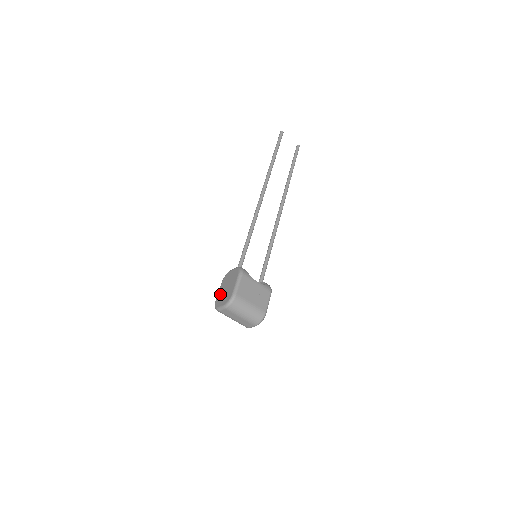
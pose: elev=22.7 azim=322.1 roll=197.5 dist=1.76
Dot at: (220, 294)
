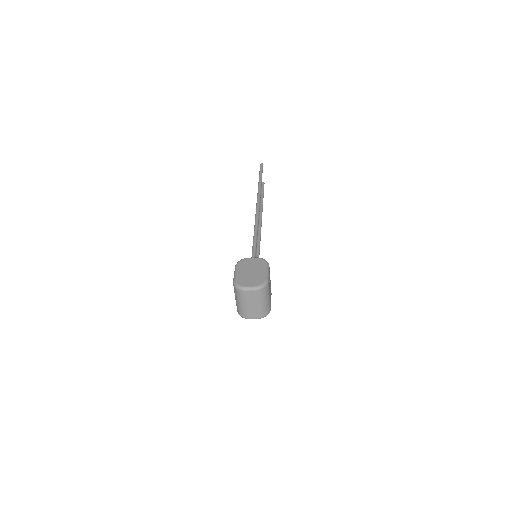
Dot at: (242, 275)
